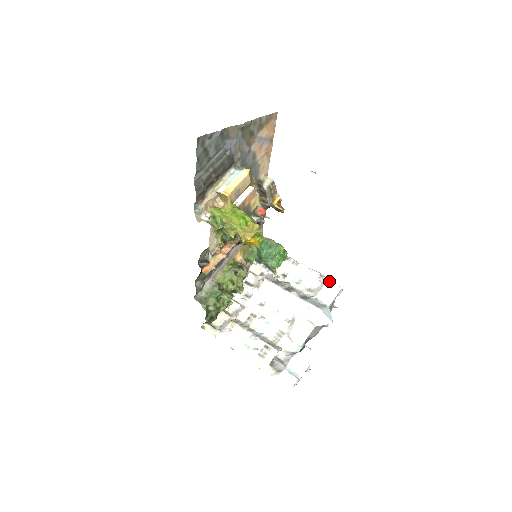
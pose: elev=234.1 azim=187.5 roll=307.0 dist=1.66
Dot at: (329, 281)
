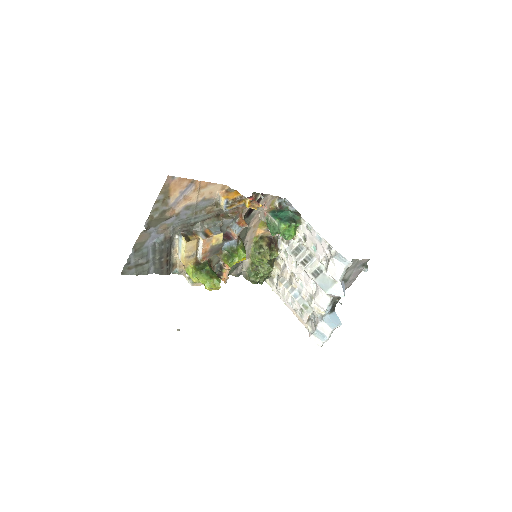
Dot at: (332, 259)
